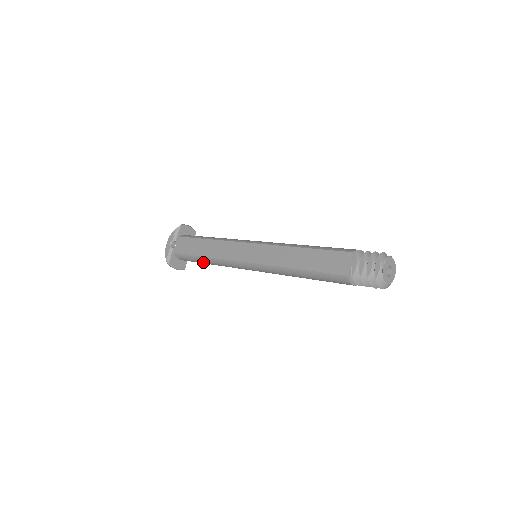
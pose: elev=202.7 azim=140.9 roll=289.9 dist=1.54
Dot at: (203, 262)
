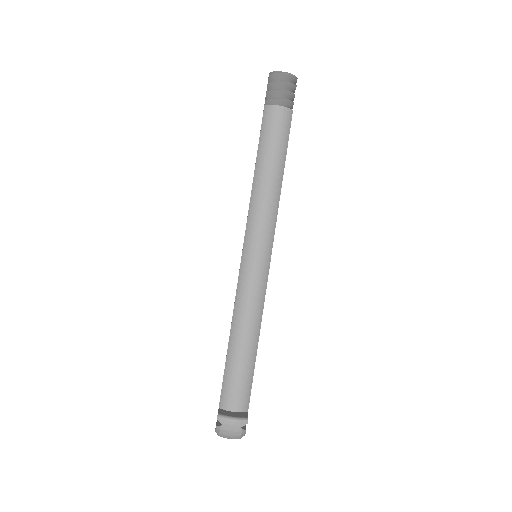
Dot at: (238, 351)
